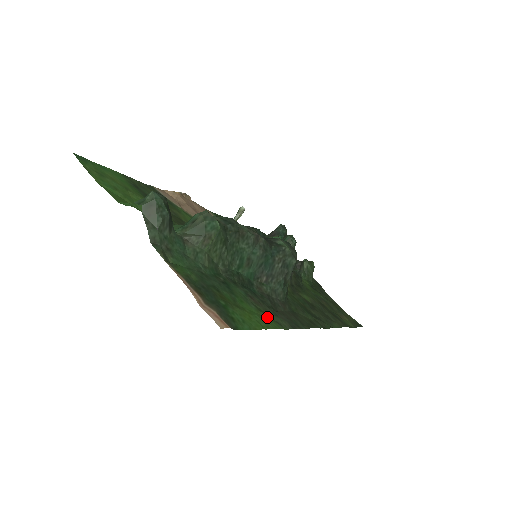
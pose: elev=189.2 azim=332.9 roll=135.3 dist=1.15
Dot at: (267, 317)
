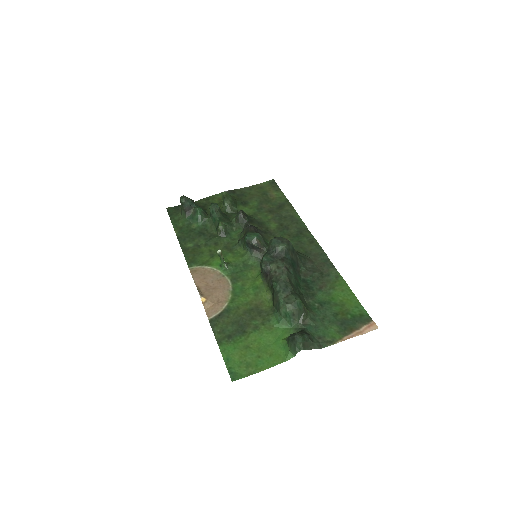
Dot at: (338, 285)
